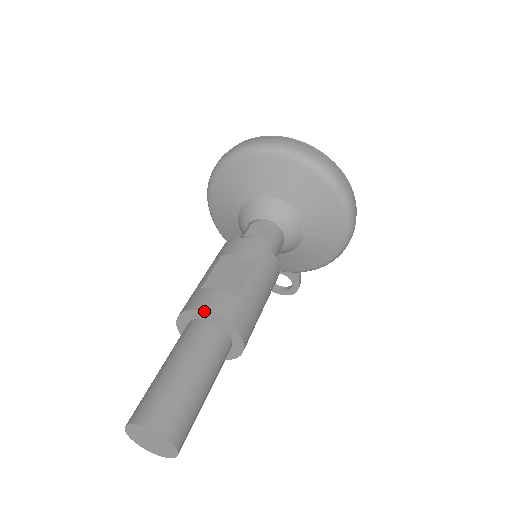
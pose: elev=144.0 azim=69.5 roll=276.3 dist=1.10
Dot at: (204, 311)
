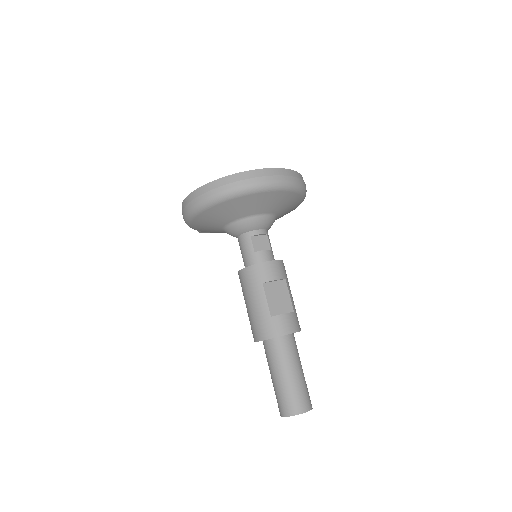
Dot at: occluded
